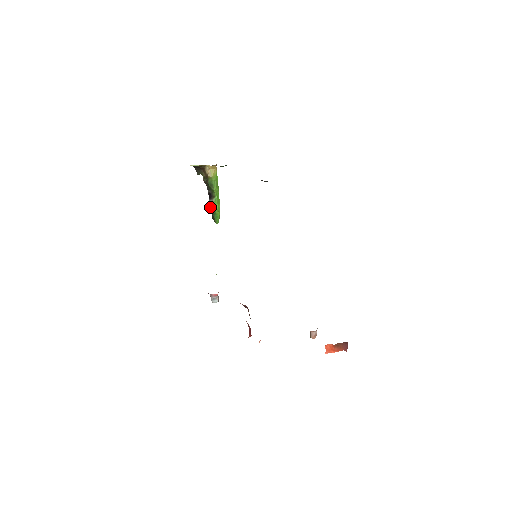
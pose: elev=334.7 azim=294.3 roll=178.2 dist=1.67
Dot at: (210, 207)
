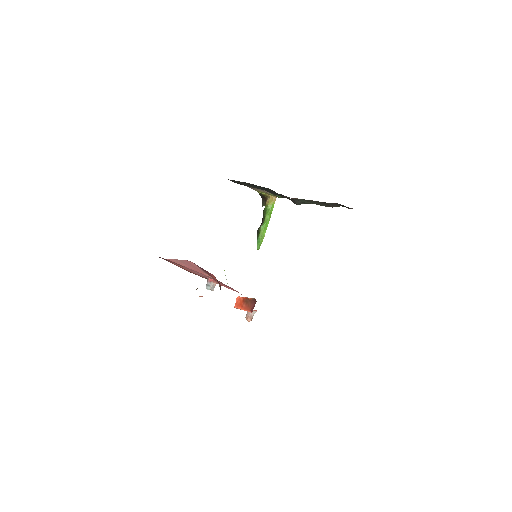
Dot at: (257, 231)
